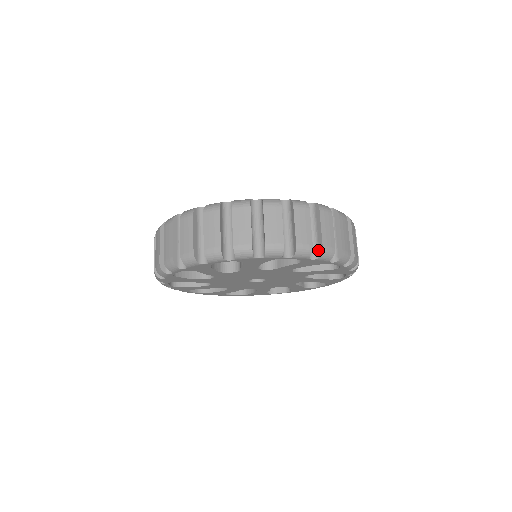
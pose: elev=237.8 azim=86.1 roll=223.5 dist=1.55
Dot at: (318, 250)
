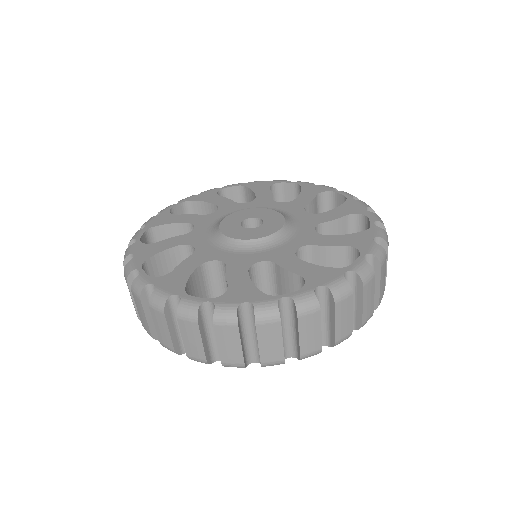
Dot at: (329, 340)
